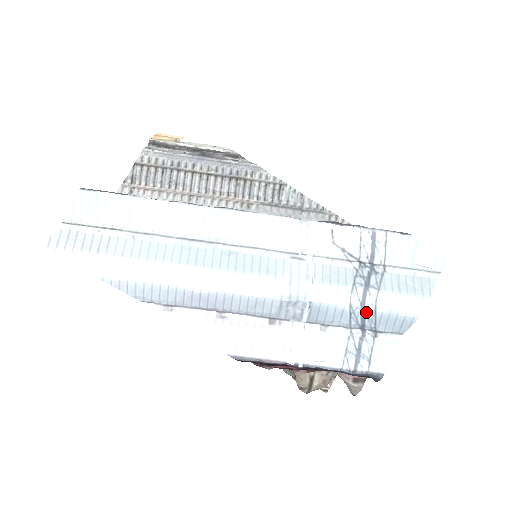
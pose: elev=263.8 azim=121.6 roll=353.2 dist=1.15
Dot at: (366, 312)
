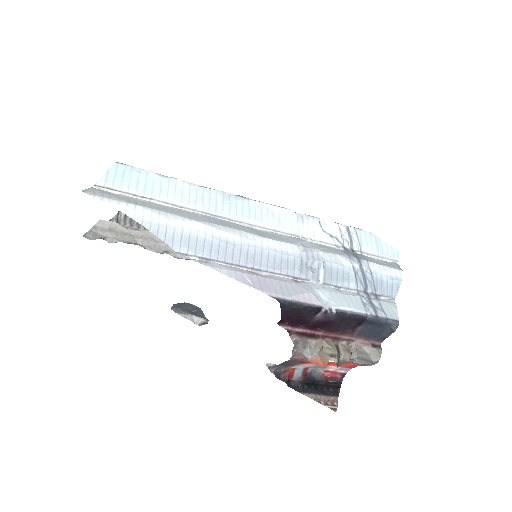
Dot at: (365, 274)
